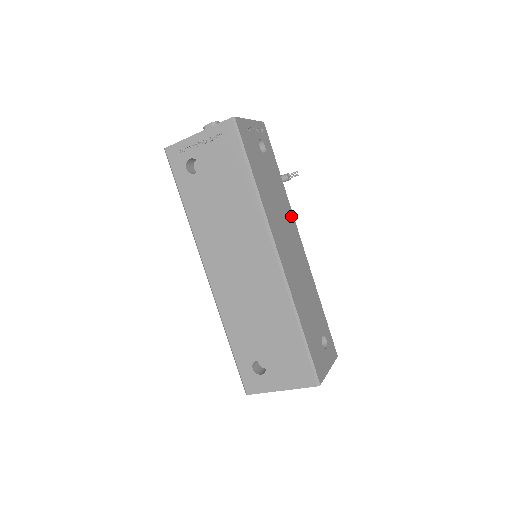
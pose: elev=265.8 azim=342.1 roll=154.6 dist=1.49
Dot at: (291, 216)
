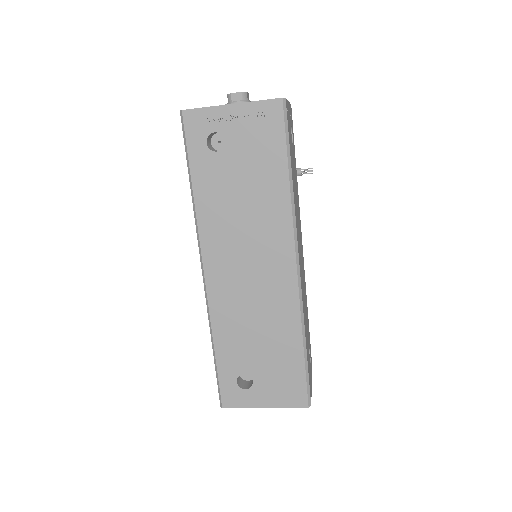
Dot at: occluded
